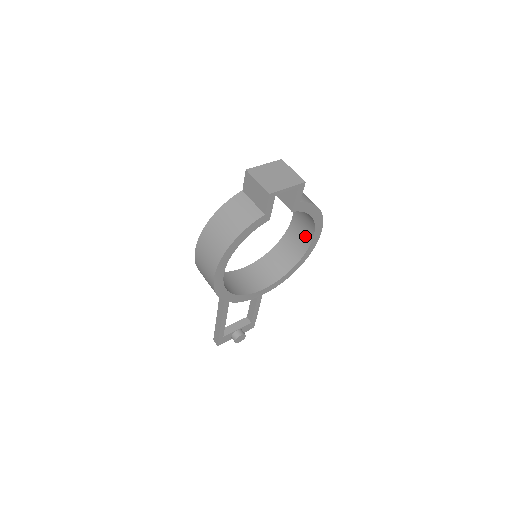
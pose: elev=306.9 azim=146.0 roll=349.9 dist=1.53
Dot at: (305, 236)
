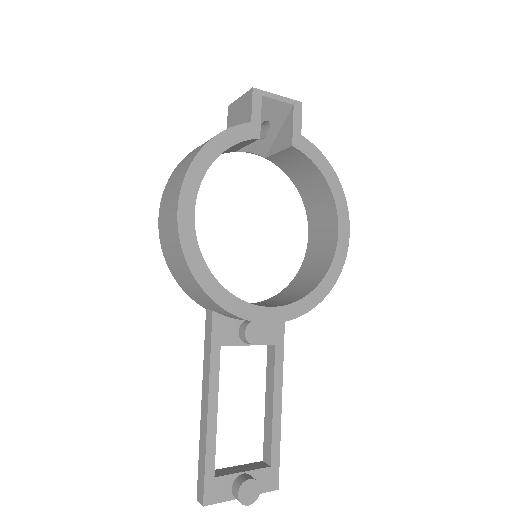
Dot at: (328, 240)
